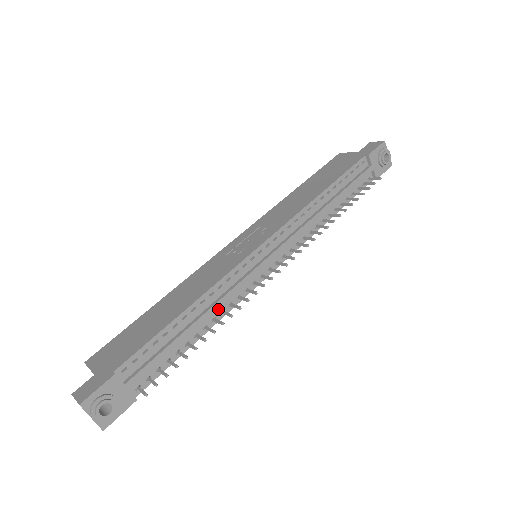
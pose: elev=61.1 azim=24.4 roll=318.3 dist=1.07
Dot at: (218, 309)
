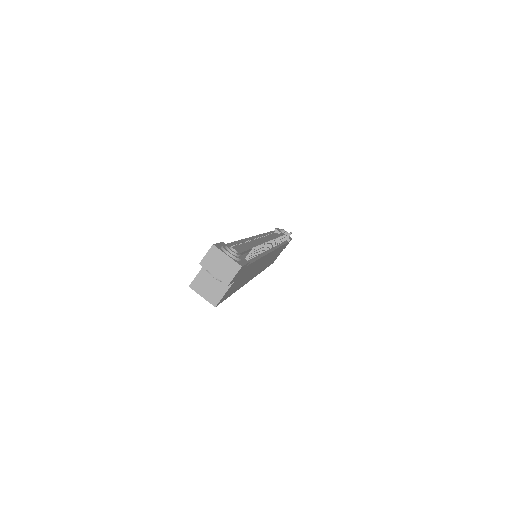
Dot at: occluded
